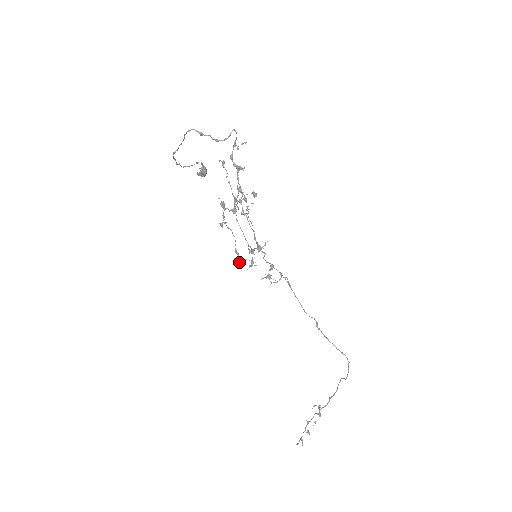
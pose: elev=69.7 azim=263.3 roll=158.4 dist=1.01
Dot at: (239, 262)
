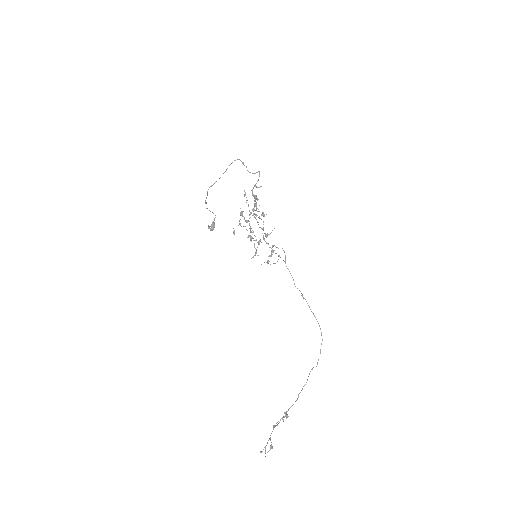
Dot at: occluded
